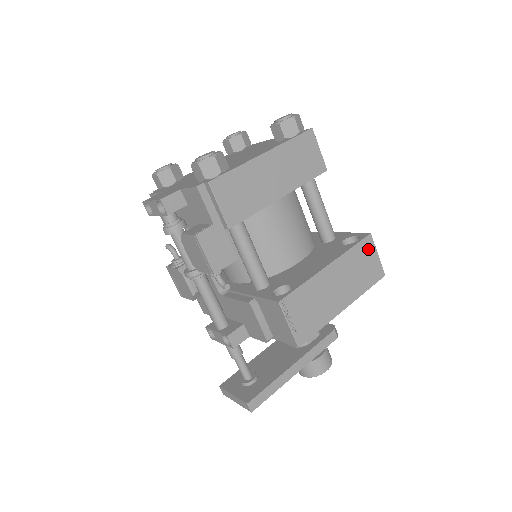
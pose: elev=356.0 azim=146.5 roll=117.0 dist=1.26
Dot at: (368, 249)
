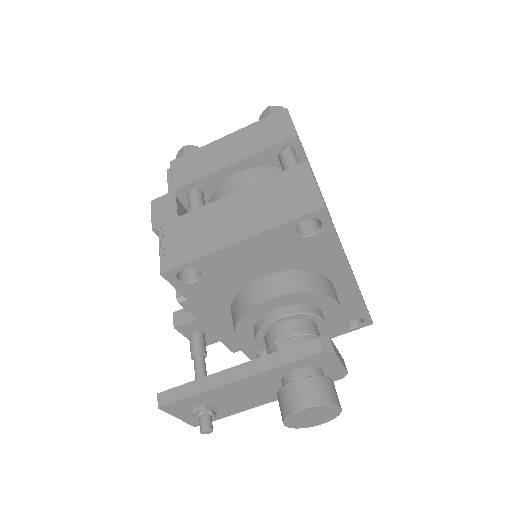
Dot at: (298, 178)
